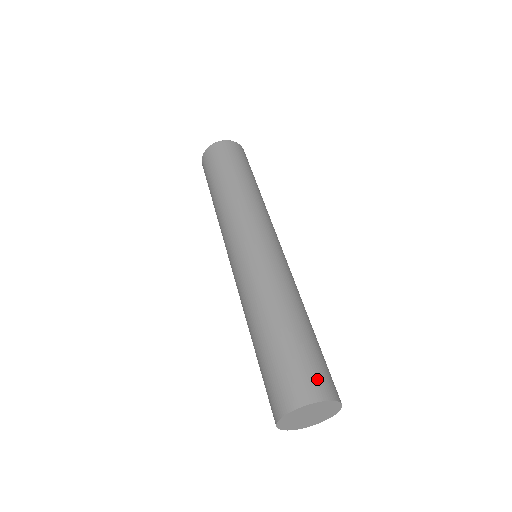
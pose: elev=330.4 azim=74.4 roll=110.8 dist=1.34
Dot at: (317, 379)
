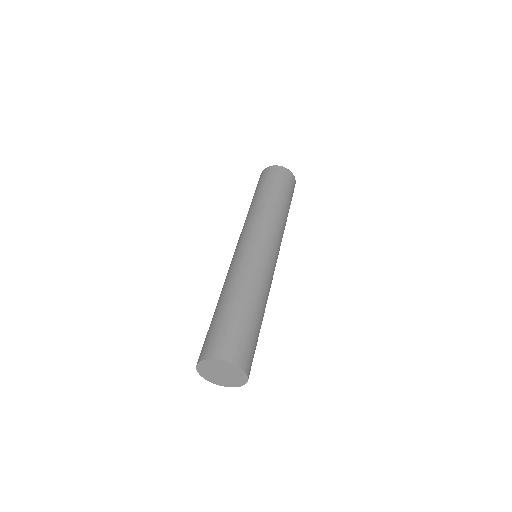
Dot at: (221, 344)
